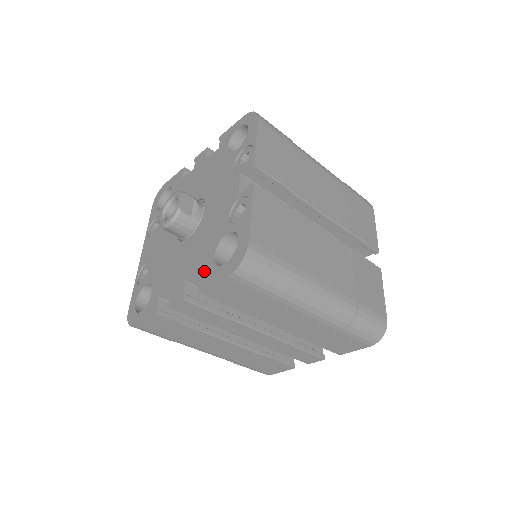
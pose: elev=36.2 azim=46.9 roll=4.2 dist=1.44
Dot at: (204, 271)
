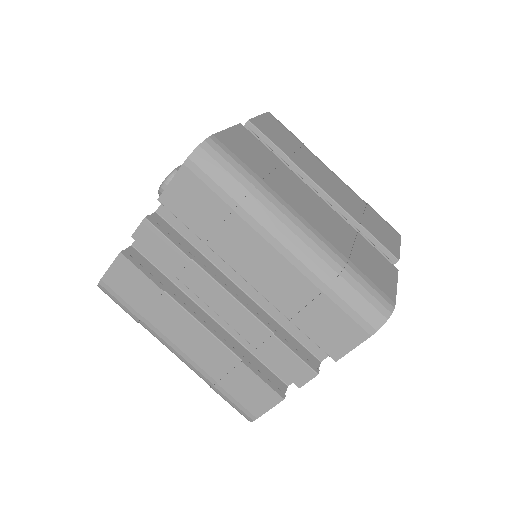
Dot at: occluded
